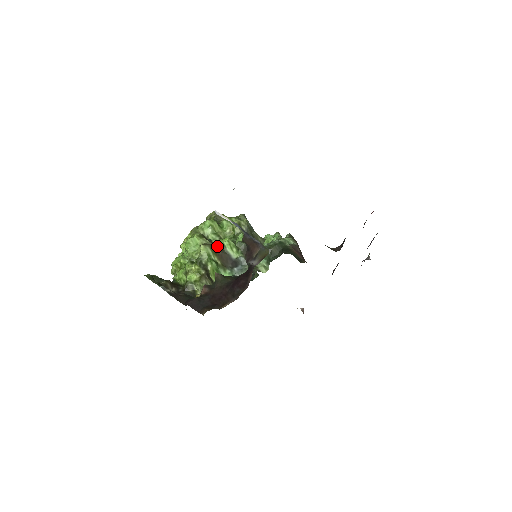
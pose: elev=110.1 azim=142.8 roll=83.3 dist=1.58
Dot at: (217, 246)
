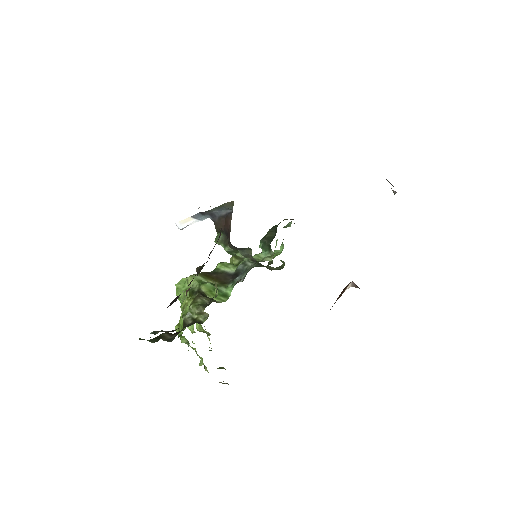
Dot at: (209, 272)
